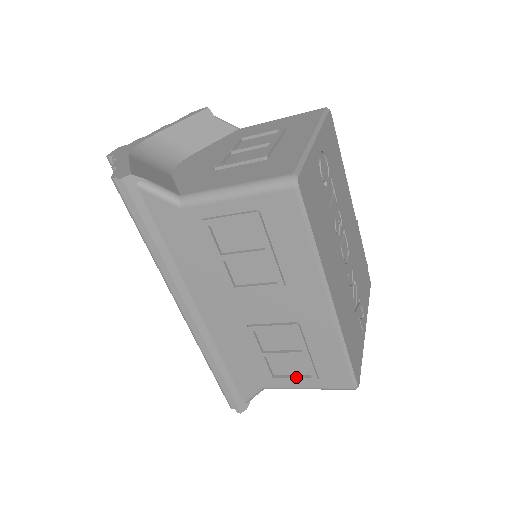
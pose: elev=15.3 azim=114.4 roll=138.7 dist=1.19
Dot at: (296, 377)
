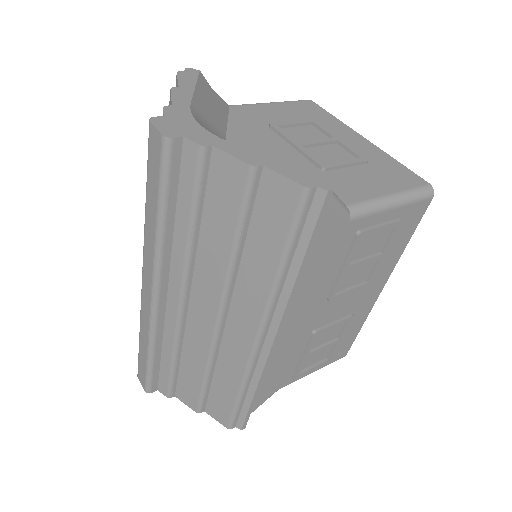
Dot at: (317, 365)
